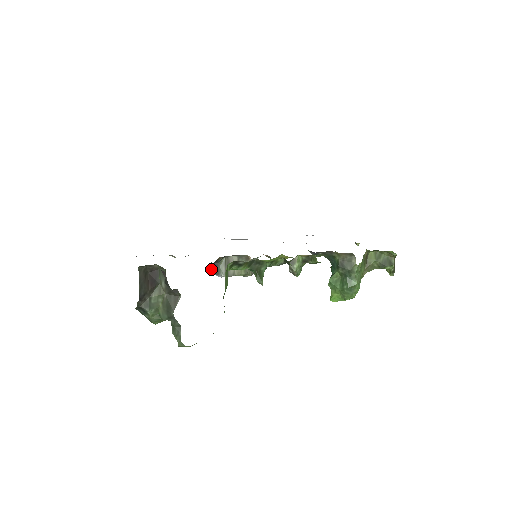
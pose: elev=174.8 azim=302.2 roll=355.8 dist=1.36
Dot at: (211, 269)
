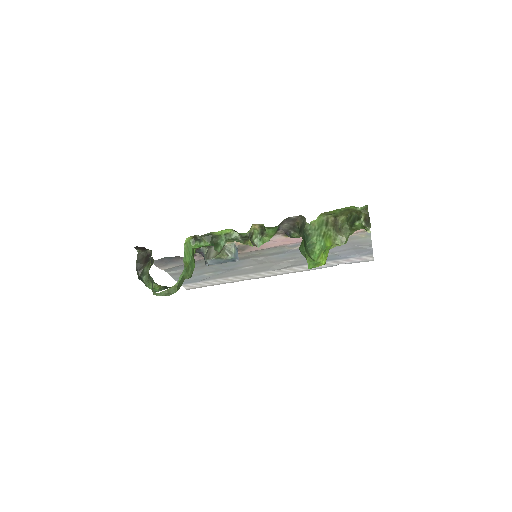
Dot at: occluded
